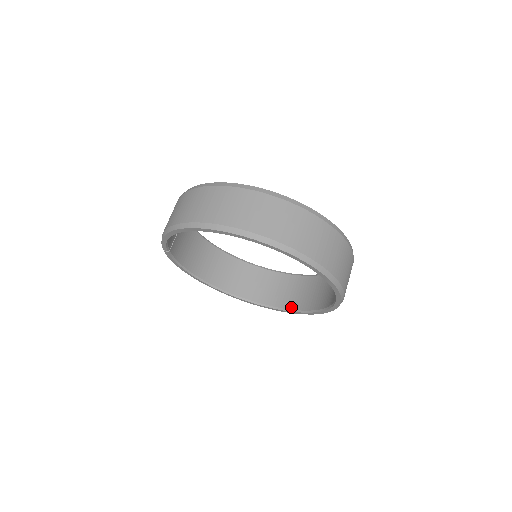
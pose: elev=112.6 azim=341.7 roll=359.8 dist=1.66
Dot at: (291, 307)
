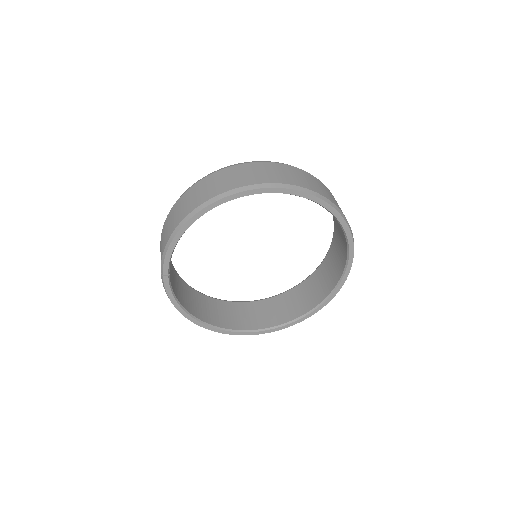
Dot at: (295, 316)
